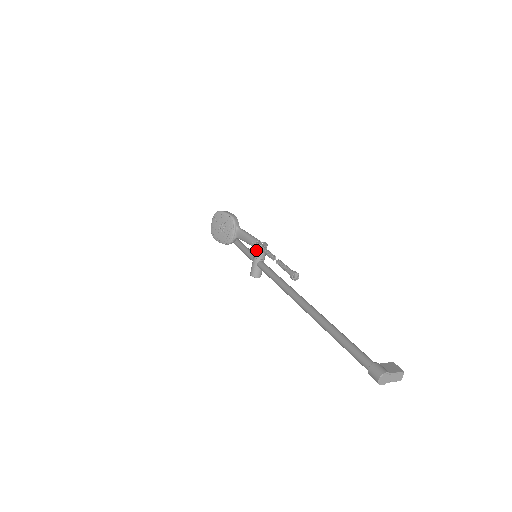
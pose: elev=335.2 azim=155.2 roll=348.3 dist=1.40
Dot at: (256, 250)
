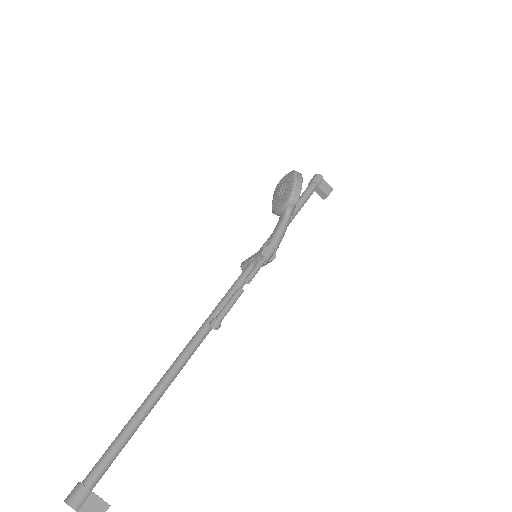
Dot at: (258, 252)
